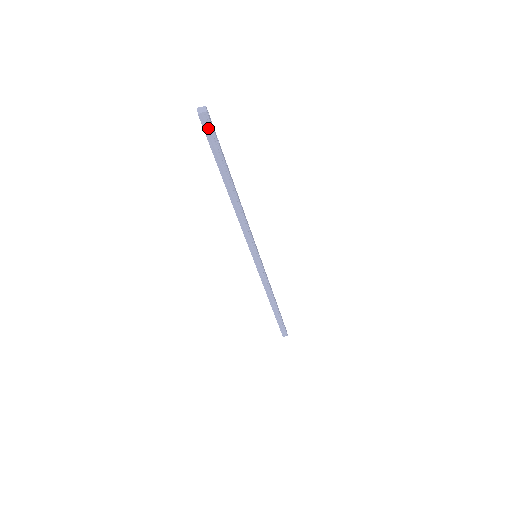
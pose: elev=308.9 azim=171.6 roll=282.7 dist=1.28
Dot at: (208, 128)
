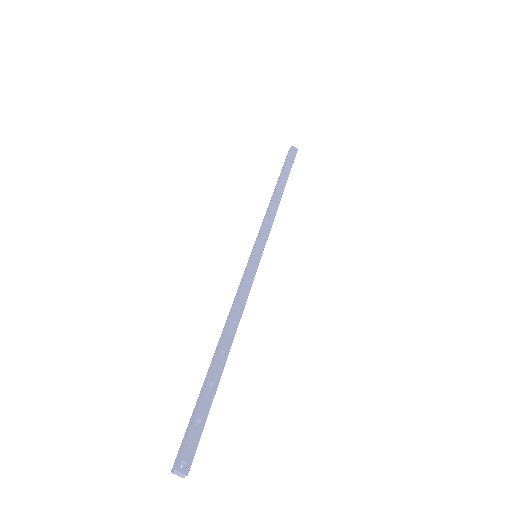
Dot at: (193, 451)
